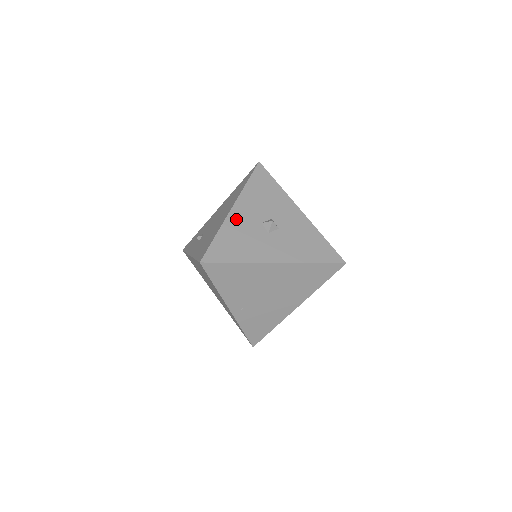
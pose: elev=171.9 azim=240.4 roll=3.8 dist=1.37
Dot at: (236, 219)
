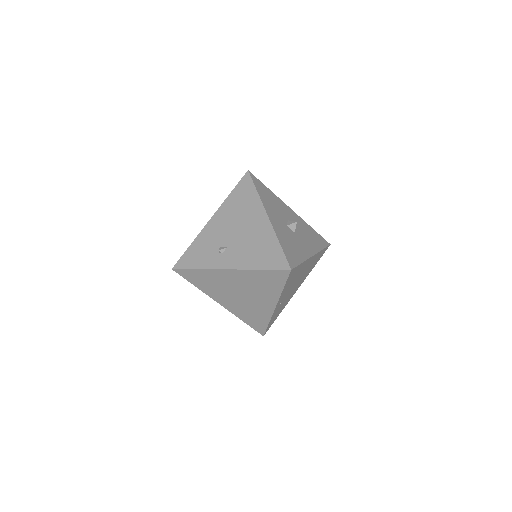
Dot at: (277, 226)
